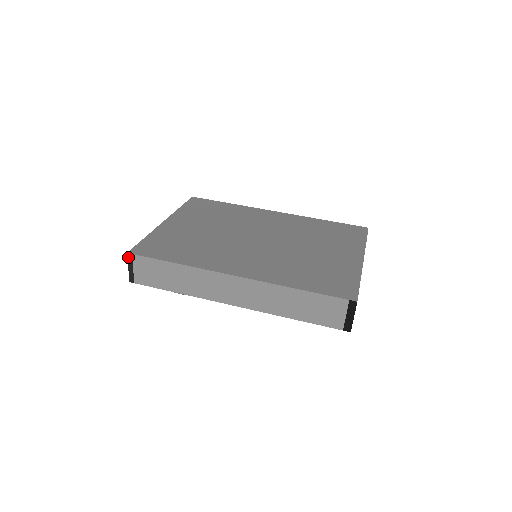
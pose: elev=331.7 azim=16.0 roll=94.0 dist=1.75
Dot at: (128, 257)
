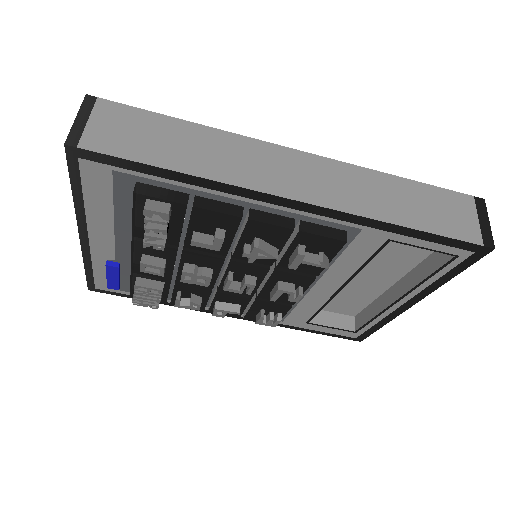
Dot at: (85, 101)
